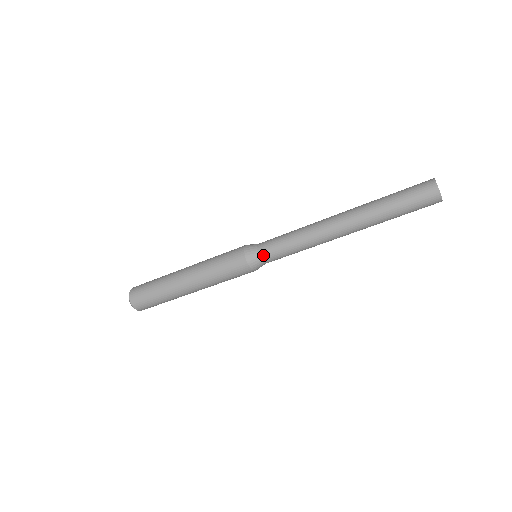
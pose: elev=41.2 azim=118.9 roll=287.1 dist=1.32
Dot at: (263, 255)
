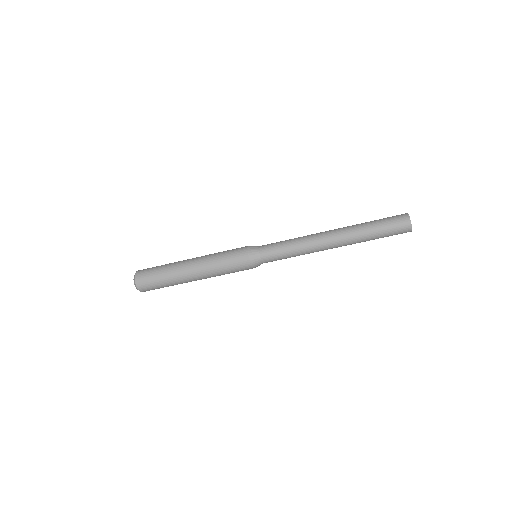
Dot at: (263, 247)
